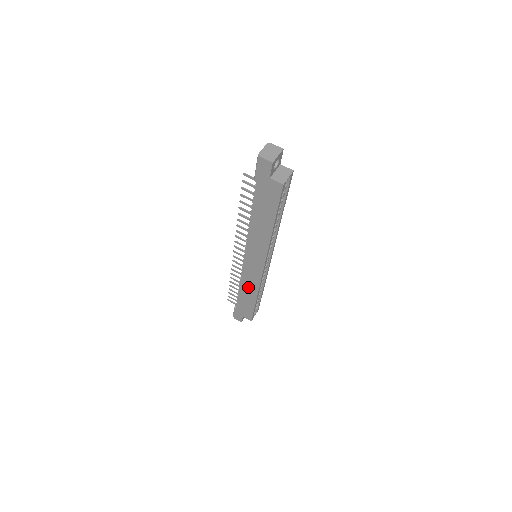
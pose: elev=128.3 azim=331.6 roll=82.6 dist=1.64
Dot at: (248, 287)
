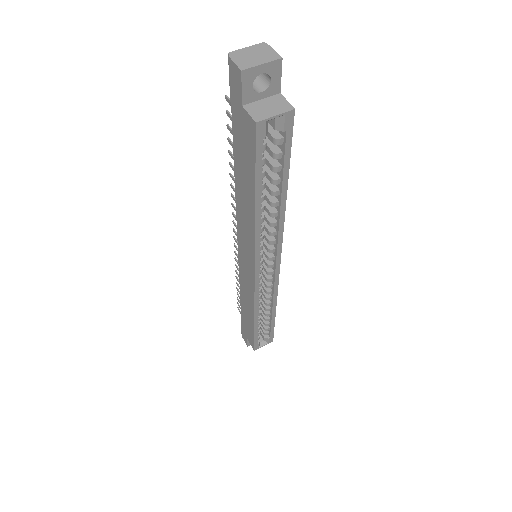
Dot at: (246, 299)
